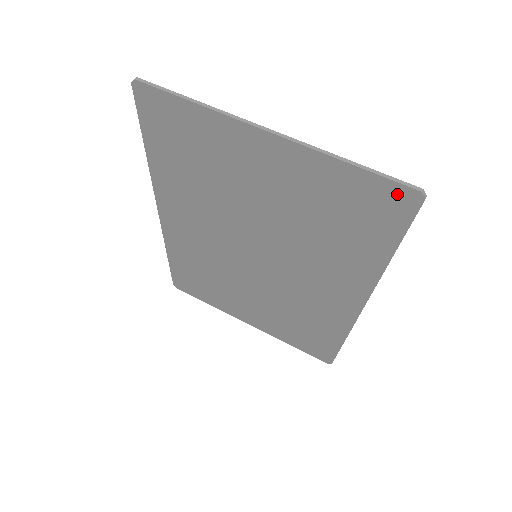
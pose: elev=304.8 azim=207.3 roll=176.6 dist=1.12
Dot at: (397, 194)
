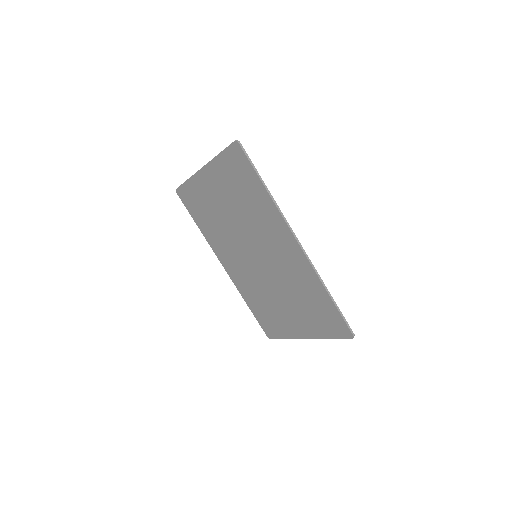
Dot at: (234, 151)
